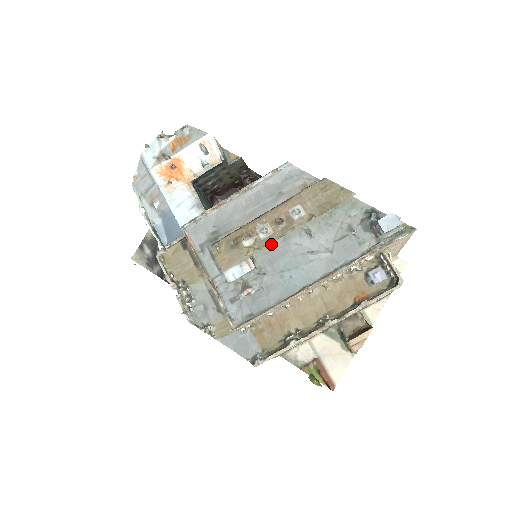
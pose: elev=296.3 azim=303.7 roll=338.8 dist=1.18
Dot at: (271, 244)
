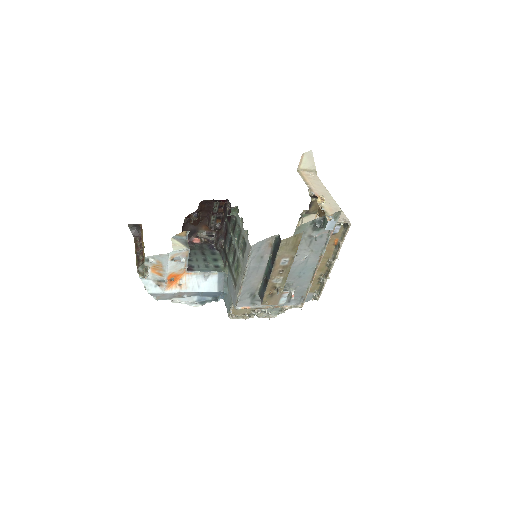
Dot at: occluded
